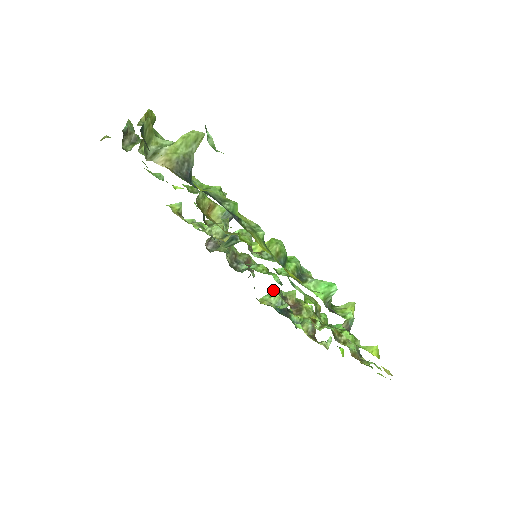
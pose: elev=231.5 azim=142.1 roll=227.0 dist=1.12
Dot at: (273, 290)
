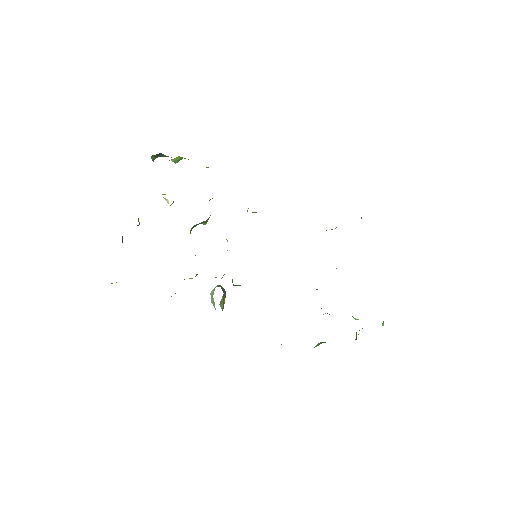
Dot at: occluded
